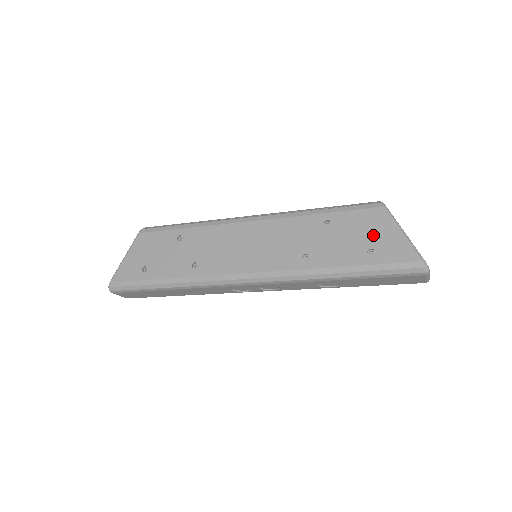
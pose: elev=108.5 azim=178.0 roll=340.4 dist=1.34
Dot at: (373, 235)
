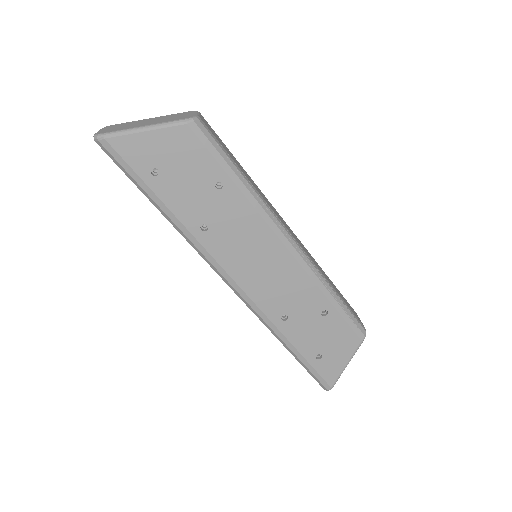
Dot at: (334, 350)
